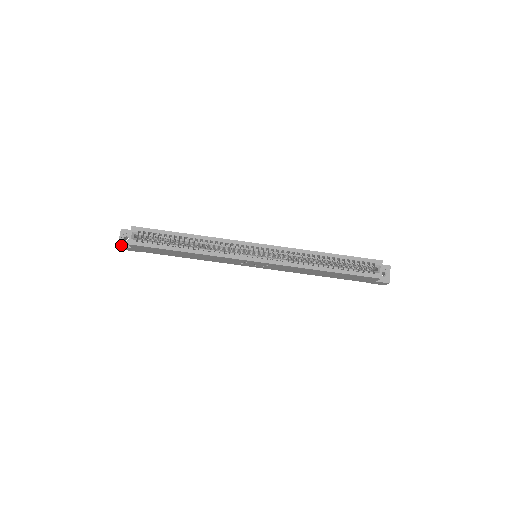
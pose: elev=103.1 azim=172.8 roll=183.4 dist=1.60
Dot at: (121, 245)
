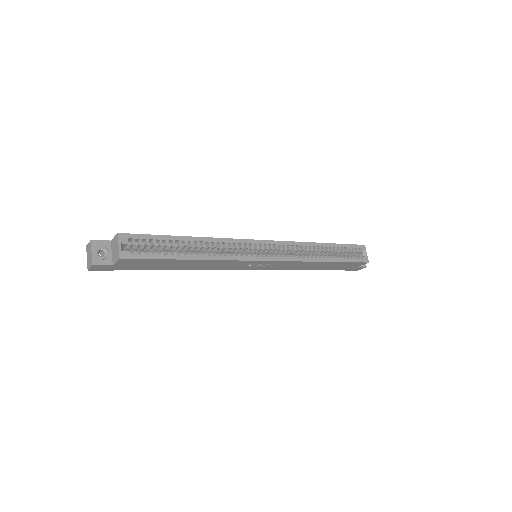
Dot at: (97, 263)
